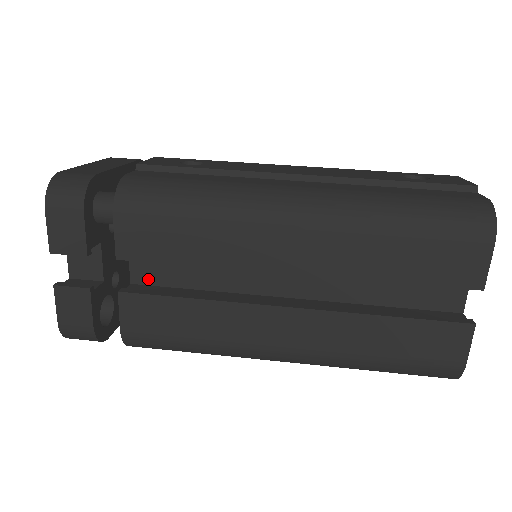
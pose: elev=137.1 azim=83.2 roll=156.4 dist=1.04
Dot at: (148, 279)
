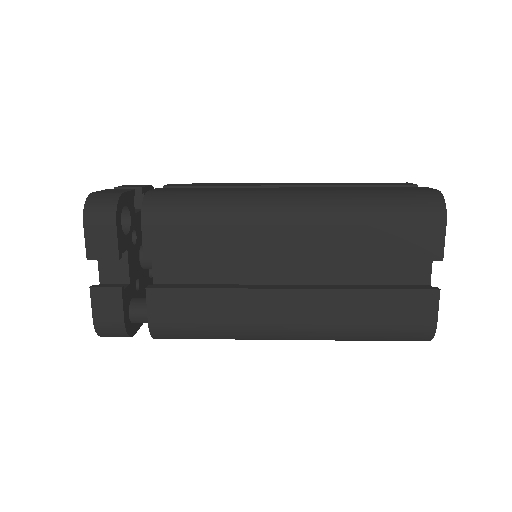
Dot at: occluded
